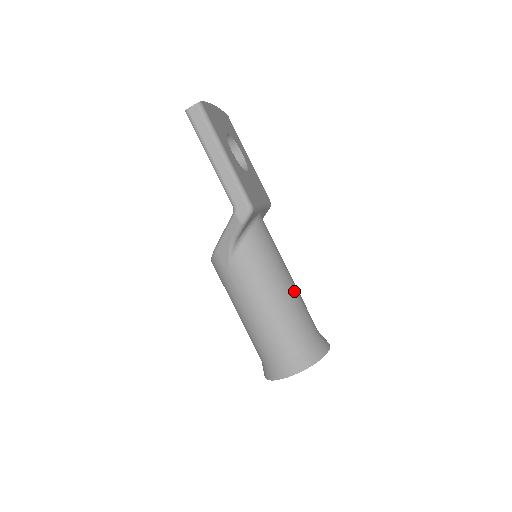
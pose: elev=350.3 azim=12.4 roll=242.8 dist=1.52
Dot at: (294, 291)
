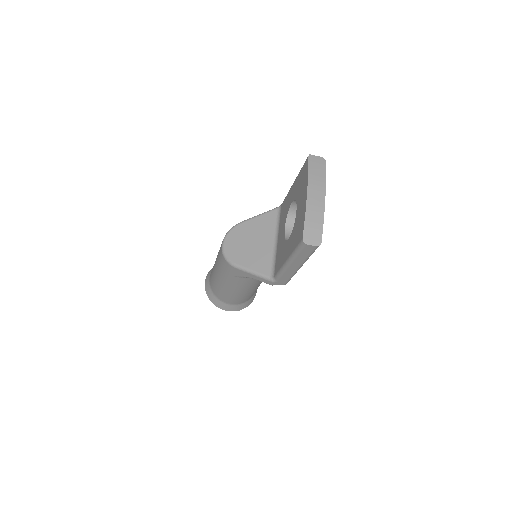
Dot at: occluded
